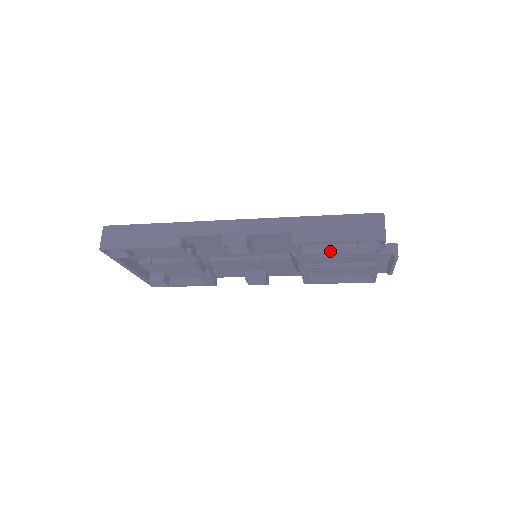
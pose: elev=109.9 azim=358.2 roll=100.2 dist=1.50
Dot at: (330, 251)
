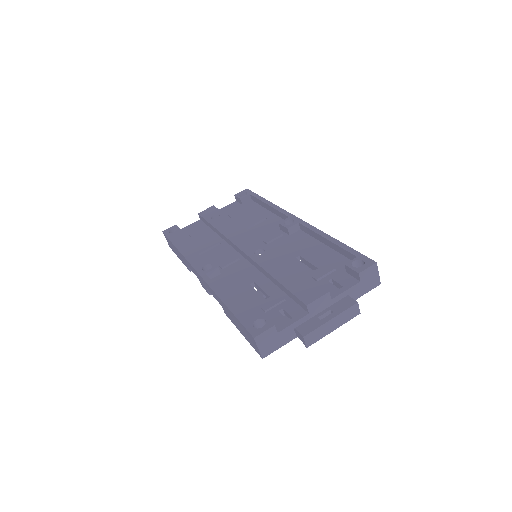
Dot at: occluded
